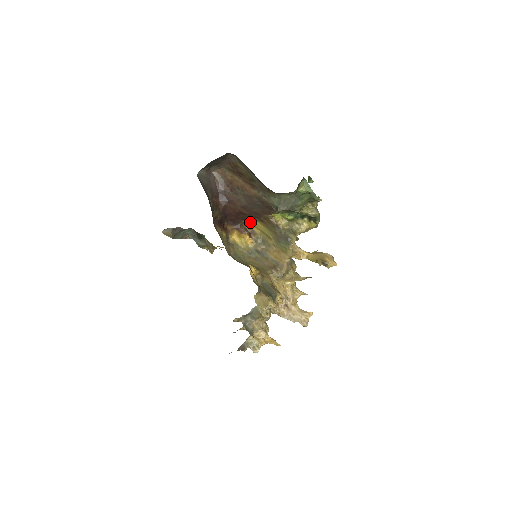
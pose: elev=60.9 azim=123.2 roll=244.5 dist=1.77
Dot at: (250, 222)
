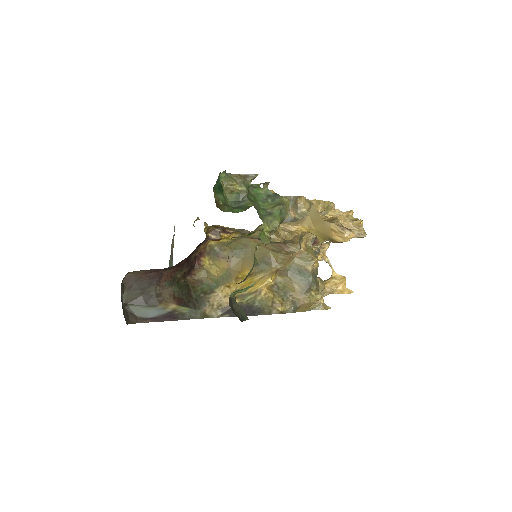
Dot at: (211, 227)
